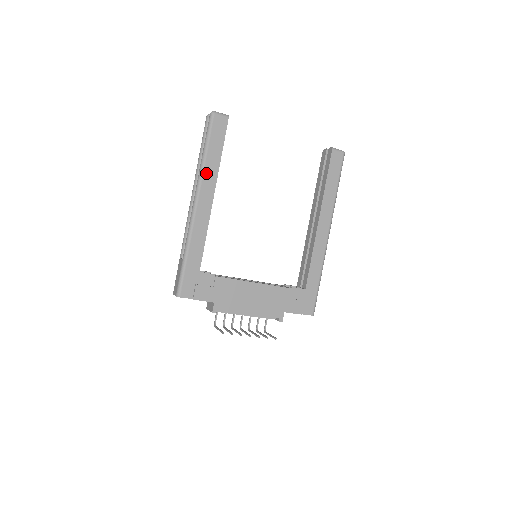
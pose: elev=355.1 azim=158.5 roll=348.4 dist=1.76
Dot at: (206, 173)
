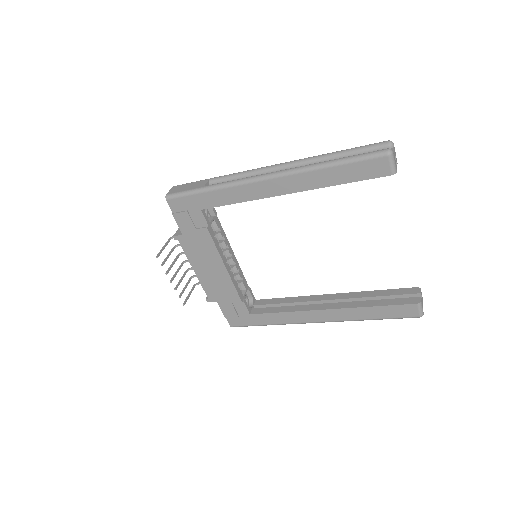
Dot at: (307, 175)
